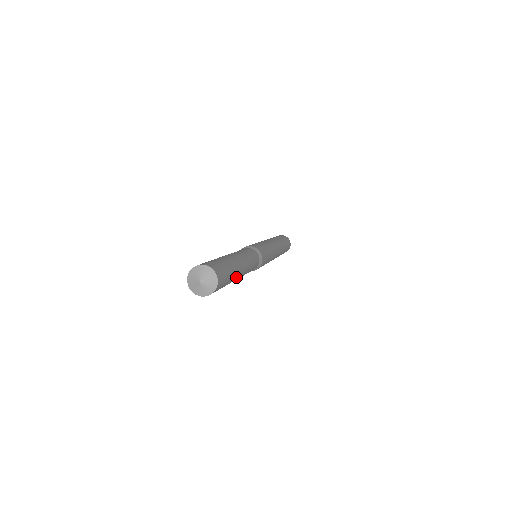
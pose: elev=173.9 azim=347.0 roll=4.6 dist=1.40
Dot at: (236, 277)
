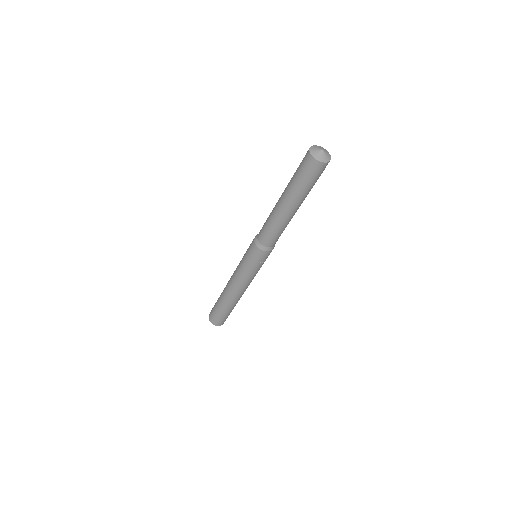
Dot at: (305, 197)
